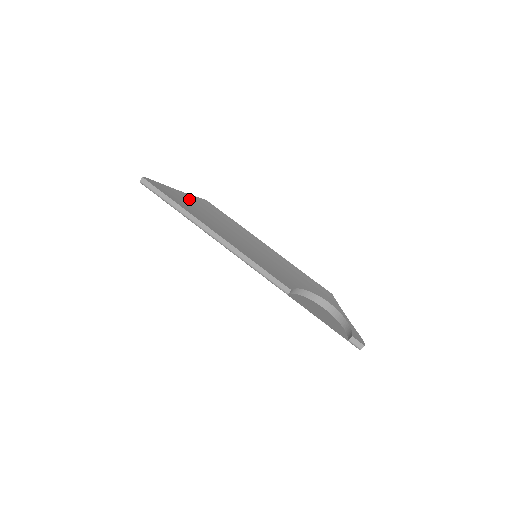
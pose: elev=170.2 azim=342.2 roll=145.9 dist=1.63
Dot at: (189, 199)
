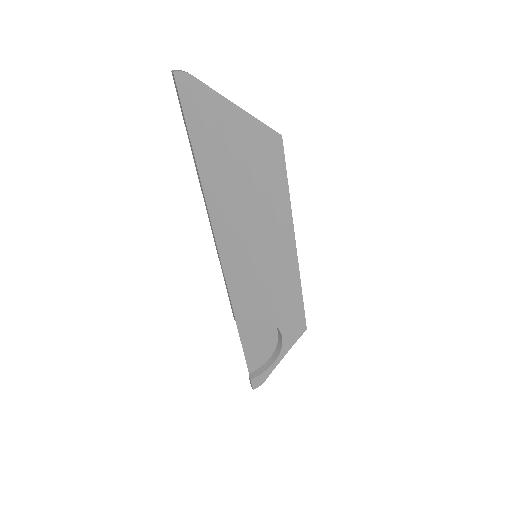
Dot at: (240, 133)
